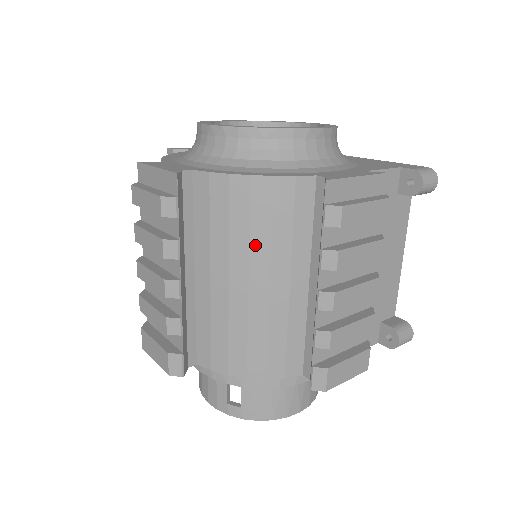
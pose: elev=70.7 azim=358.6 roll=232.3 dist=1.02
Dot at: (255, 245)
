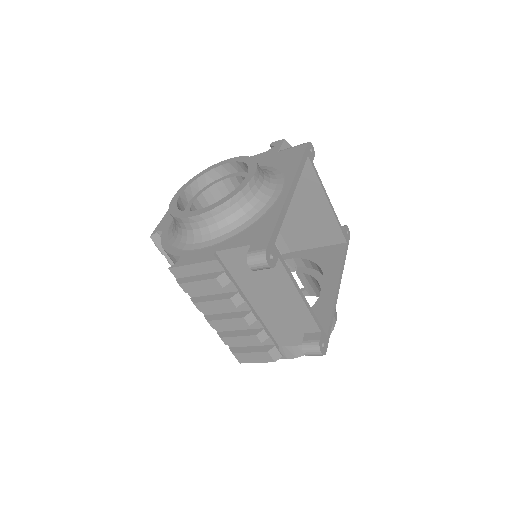
Dot at: occluded
